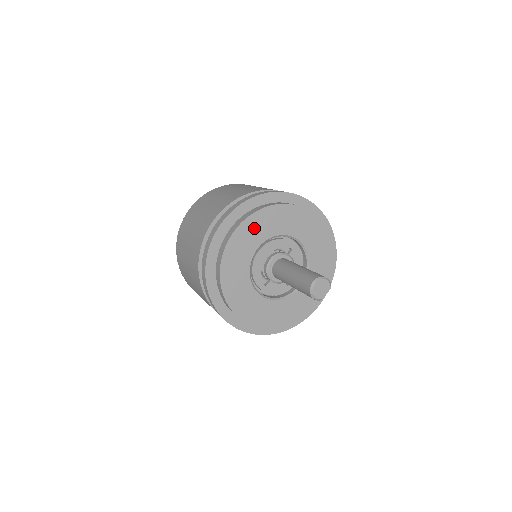
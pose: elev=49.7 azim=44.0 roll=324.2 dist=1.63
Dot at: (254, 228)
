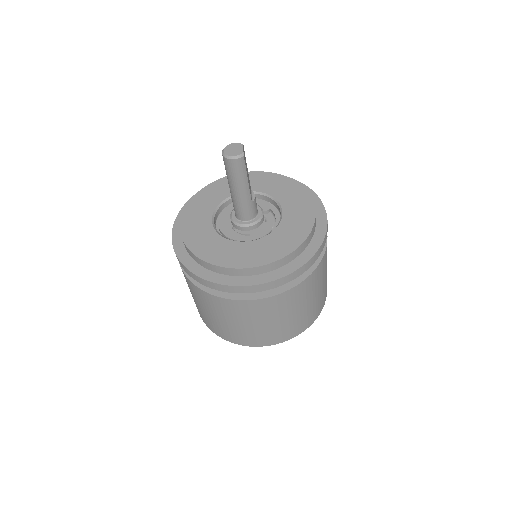
Dot at: (196, 211)
